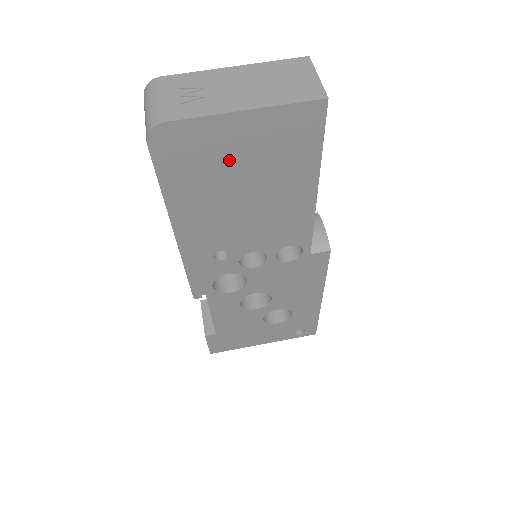
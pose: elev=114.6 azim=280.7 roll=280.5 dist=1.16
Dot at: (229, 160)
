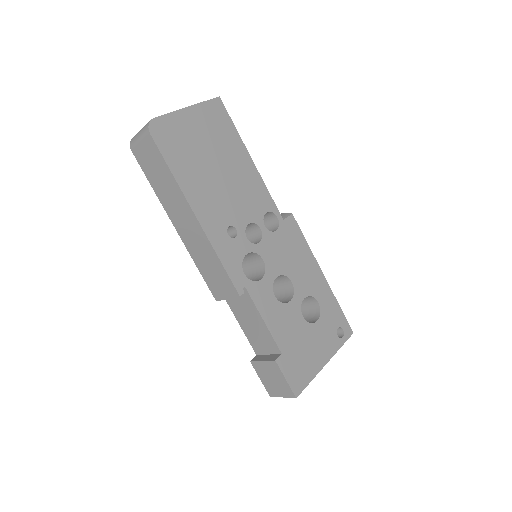
Dot at: (196, 141)
